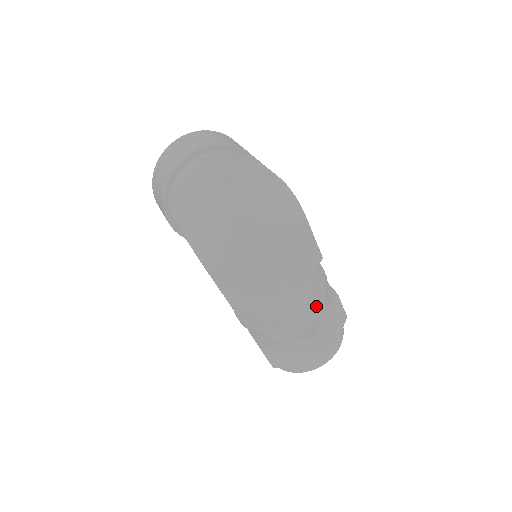
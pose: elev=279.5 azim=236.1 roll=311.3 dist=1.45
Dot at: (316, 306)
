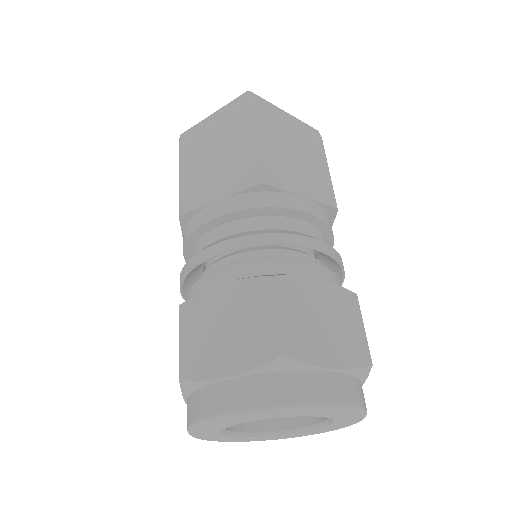
Dot at: (300, 235)
